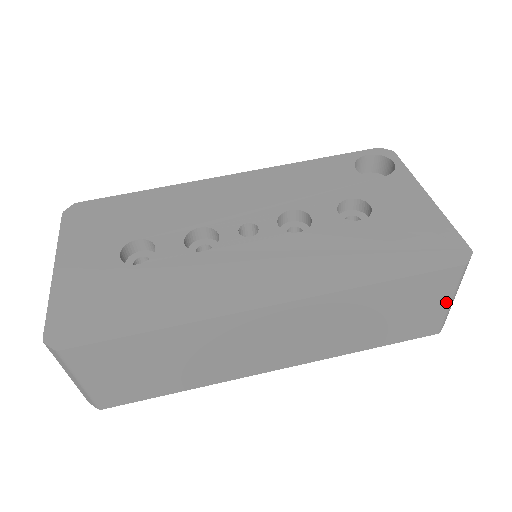
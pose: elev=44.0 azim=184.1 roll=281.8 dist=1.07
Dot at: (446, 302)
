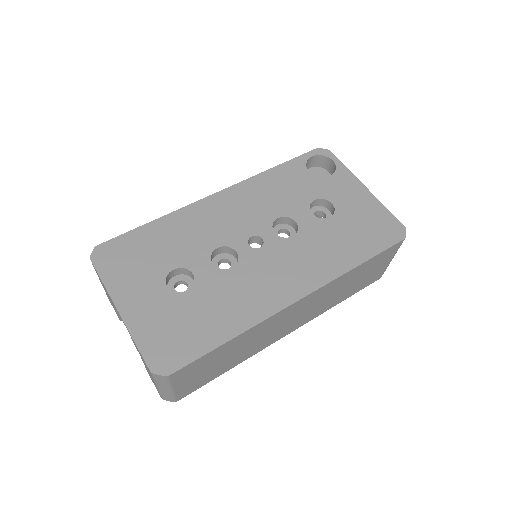
Dot at: (389, 261)
